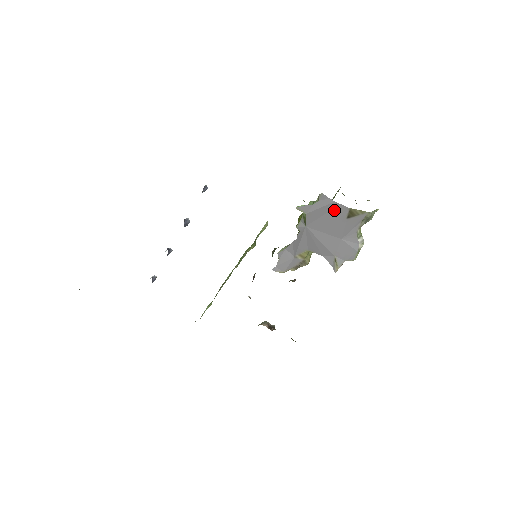
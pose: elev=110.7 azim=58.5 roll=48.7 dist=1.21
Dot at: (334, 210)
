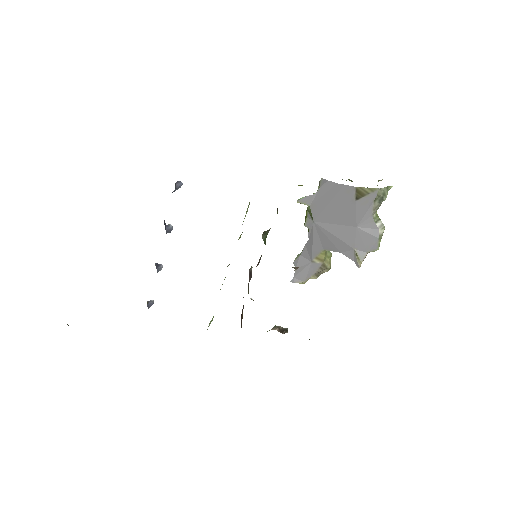
Dot at: (339, 194)
